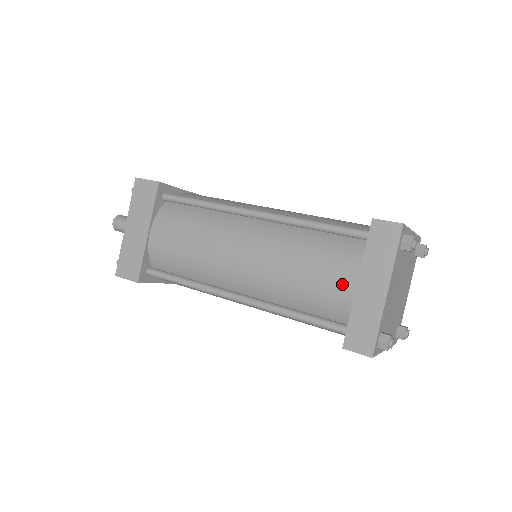
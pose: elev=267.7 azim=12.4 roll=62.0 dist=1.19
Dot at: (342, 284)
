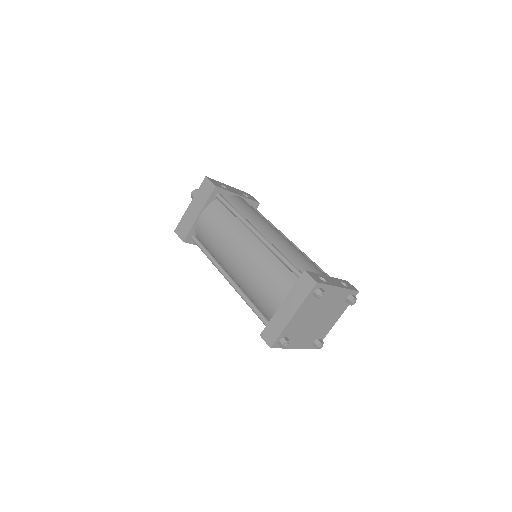
Dot at: (275, 300)
